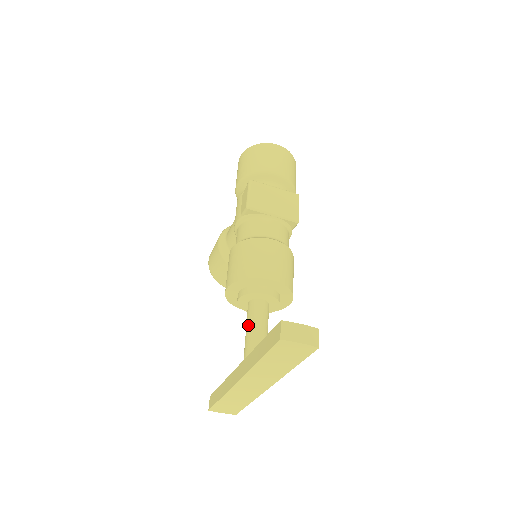
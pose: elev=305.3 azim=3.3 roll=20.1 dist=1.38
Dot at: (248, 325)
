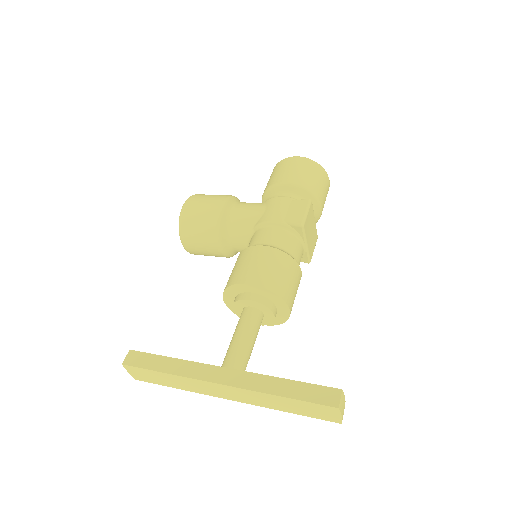
Dot at: (246, 332)
